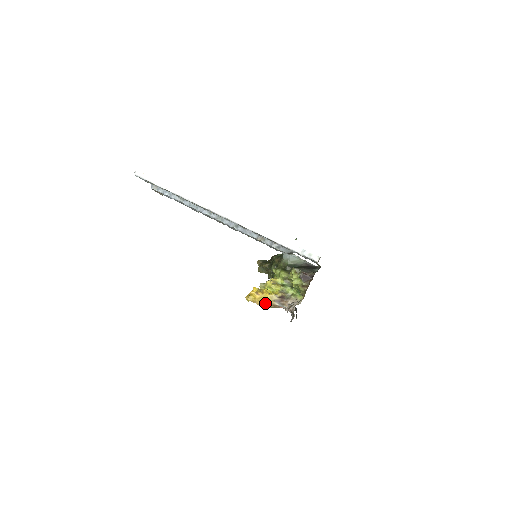
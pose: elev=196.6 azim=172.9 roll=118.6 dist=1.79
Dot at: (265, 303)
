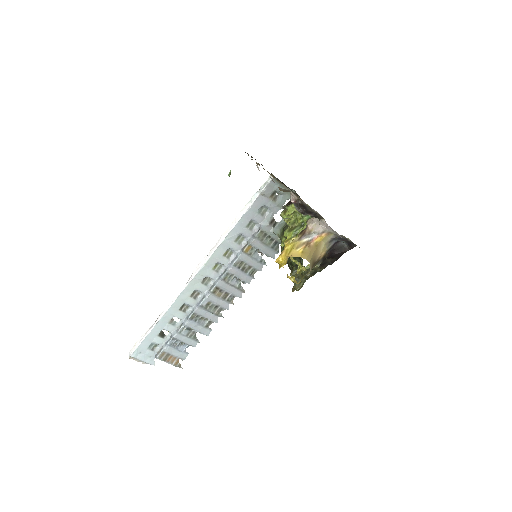
Dot at: (297, 251)
